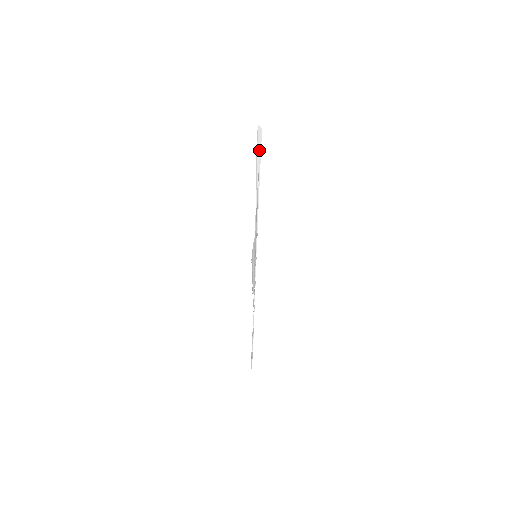
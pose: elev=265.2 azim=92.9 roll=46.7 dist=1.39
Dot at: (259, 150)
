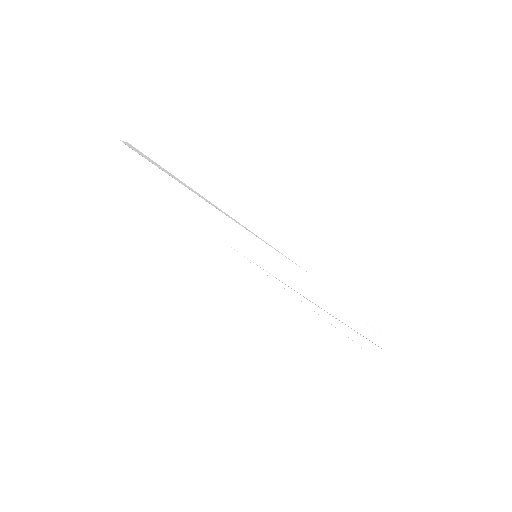
Dot at: (146, 158)
